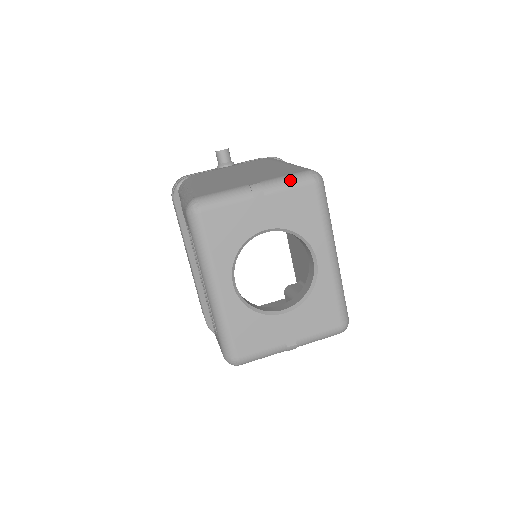
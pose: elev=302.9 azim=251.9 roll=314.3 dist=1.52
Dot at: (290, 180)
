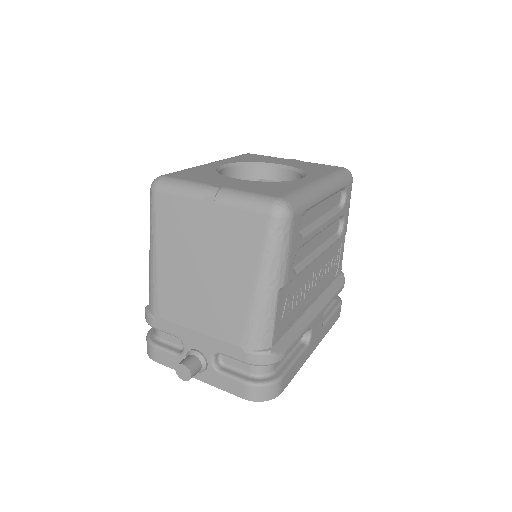
Dot at: occluded
